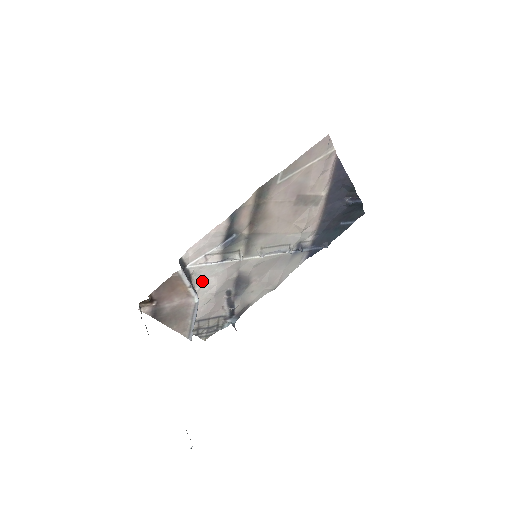
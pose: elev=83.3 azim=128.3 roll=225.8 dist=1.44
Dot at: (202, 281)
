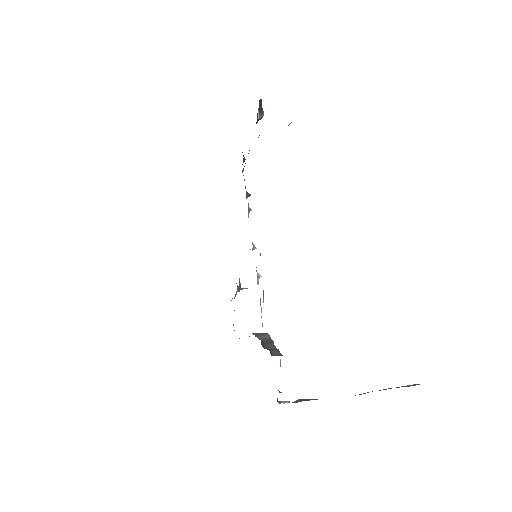
Dot at: occluded
